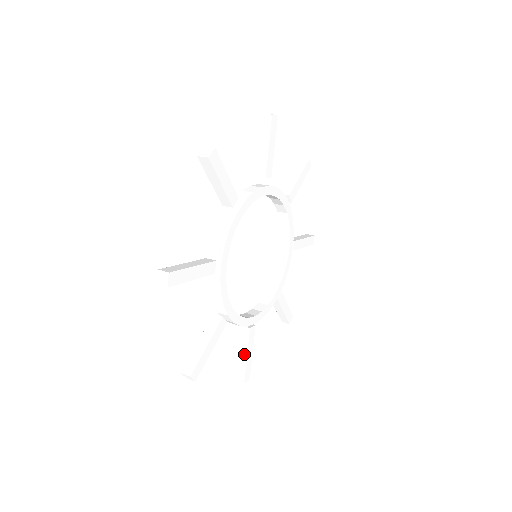
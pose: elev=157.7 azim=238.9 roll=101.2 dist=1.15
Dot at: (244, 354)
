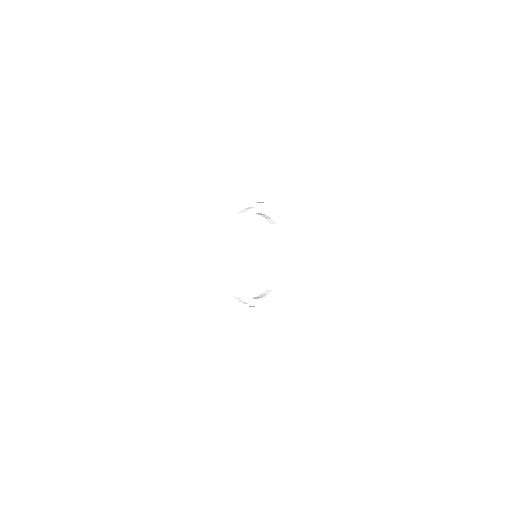
Dot at: (250, 328)
